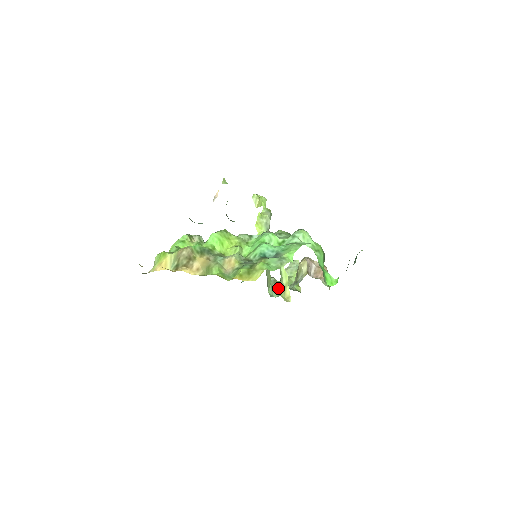
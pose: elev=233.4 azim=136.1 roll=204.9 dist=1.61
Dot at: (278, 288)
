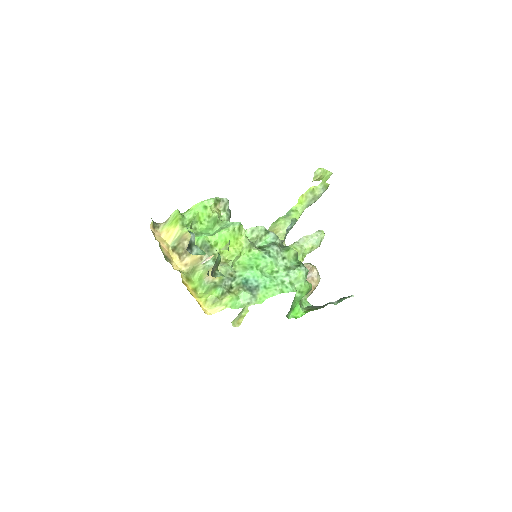
Dot at: occluded
